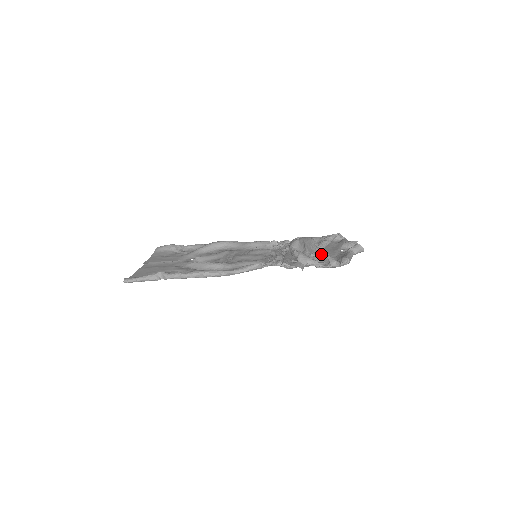
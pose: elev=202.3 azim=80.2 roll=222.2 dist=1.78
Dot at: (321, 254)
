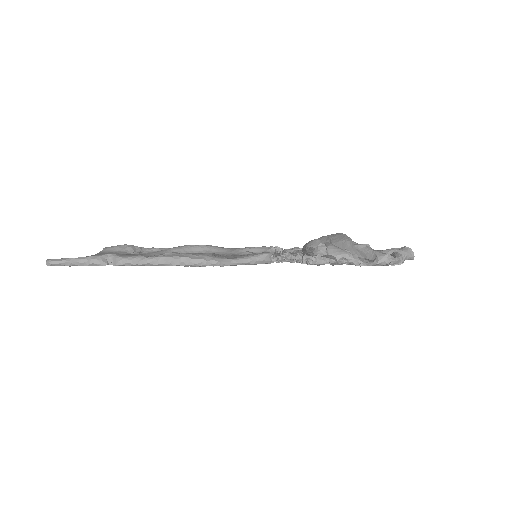
Dot at: (361, 248)
